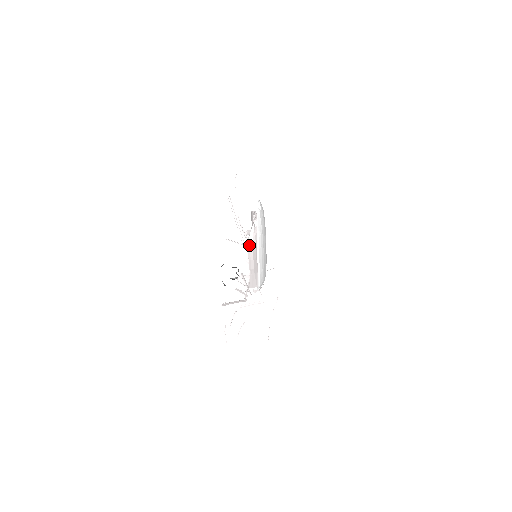
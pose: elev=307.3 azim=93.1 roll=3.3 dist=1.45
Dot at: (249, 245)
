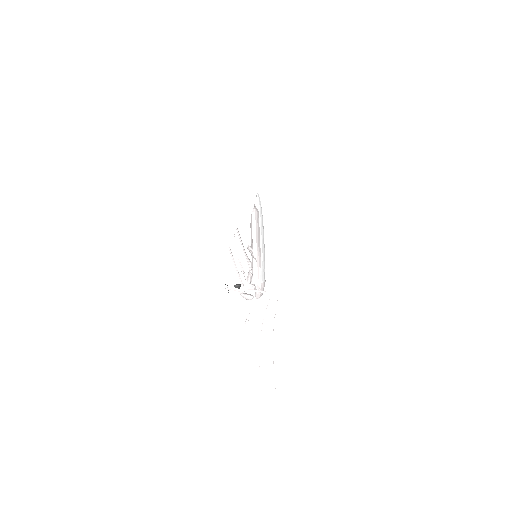
Dot at: (253, 218)
